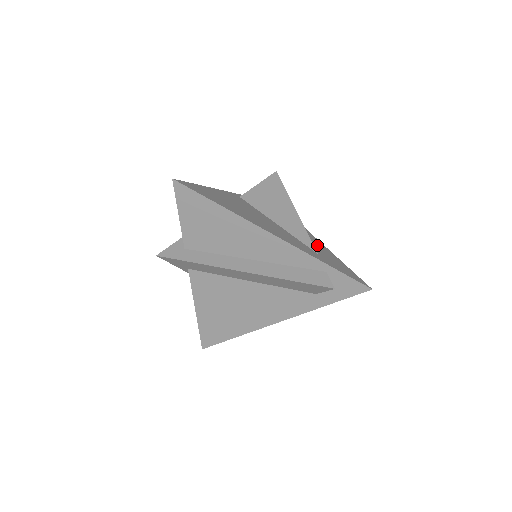
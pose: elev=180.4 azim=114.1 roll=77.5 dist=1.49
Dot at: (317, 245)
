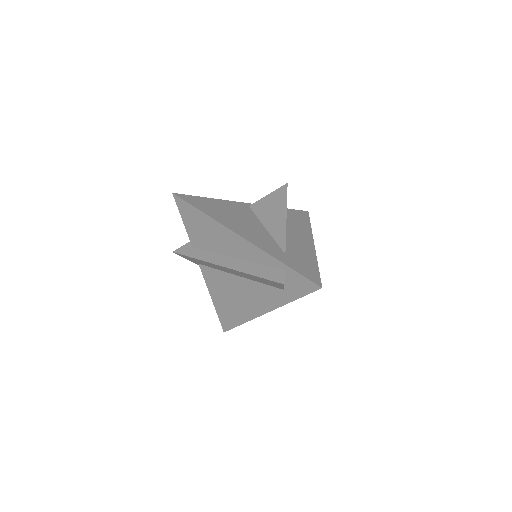
Dot at: (301, 248)
